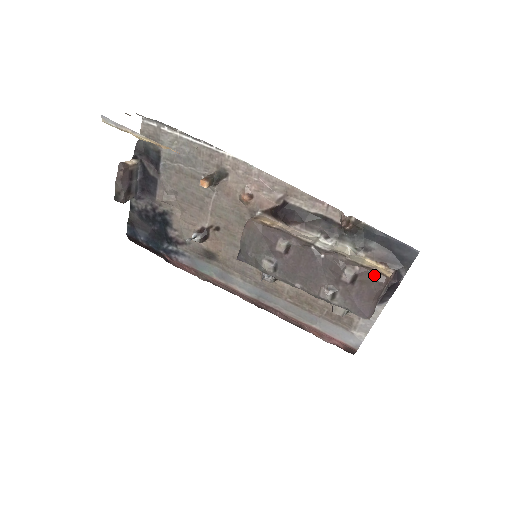
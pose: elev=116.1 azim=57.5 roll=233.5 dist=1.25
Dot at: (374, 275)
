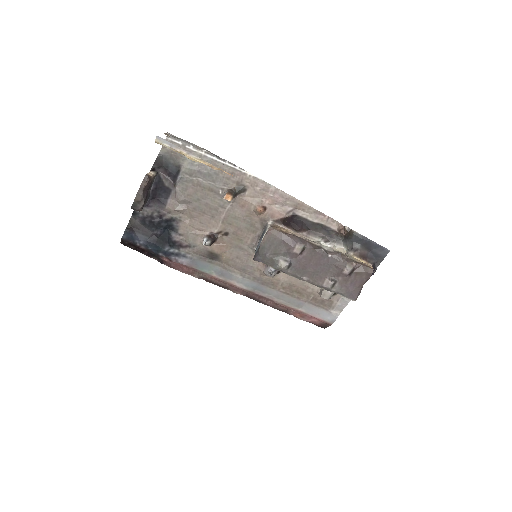
Dot at: (366, 268)
